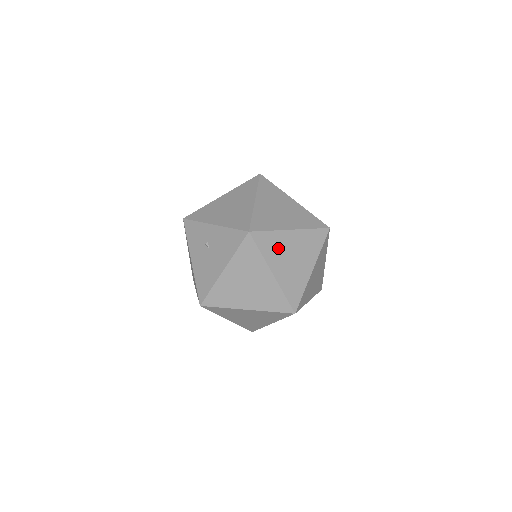
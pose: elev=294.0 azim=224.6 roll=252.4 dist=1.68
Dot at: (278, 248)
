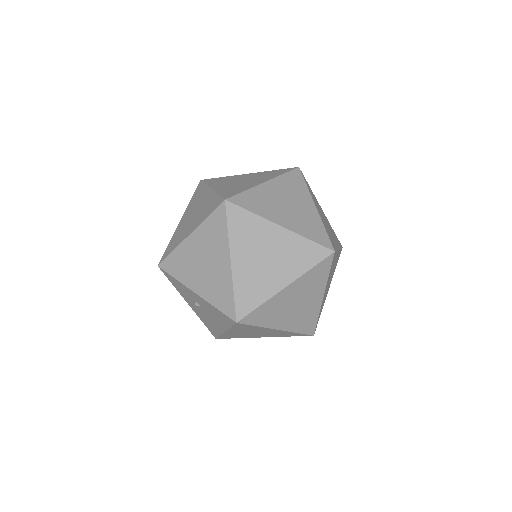
Dot at: (276, 310)
